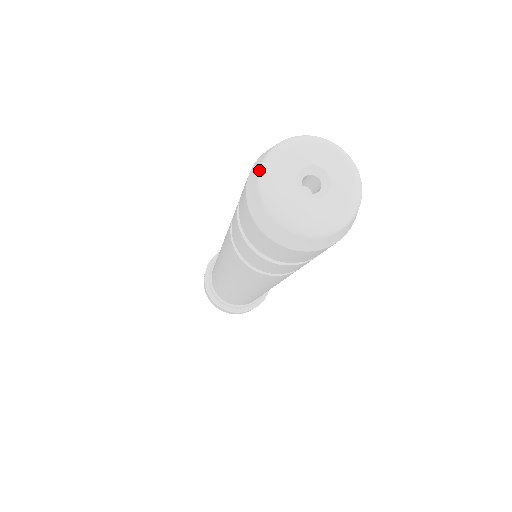
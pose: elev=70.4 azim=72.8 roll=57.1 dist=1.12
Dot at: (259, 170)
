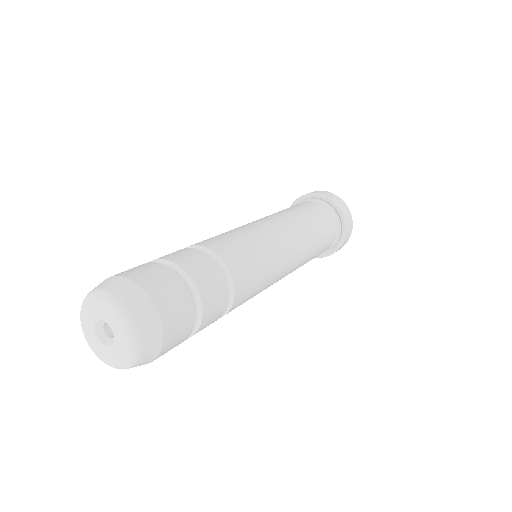
Dot at: occluded
